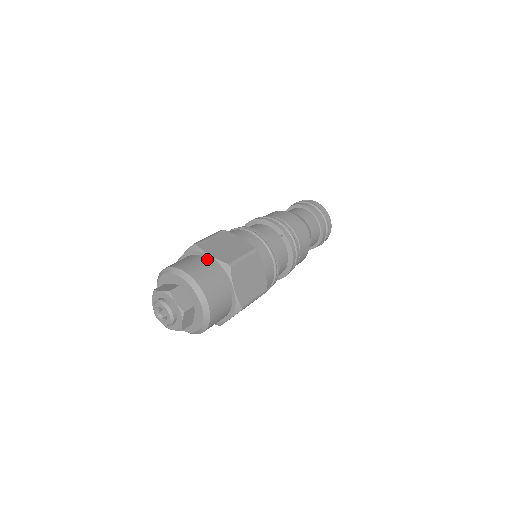
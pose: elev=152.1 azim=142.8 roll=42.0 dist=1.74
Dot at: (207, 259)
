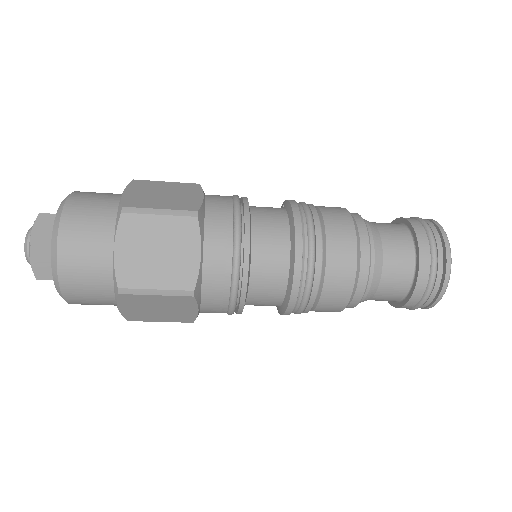
Dot at: occluded
